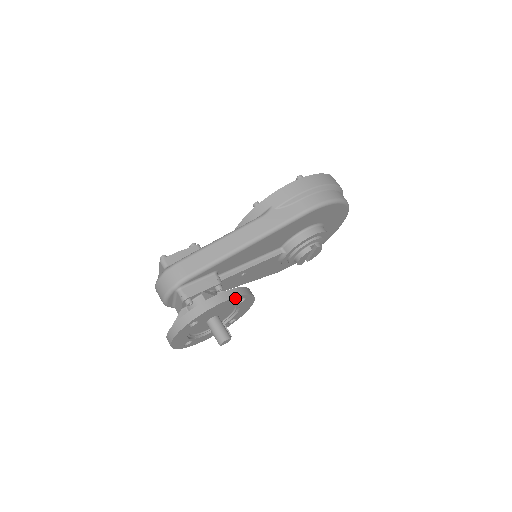
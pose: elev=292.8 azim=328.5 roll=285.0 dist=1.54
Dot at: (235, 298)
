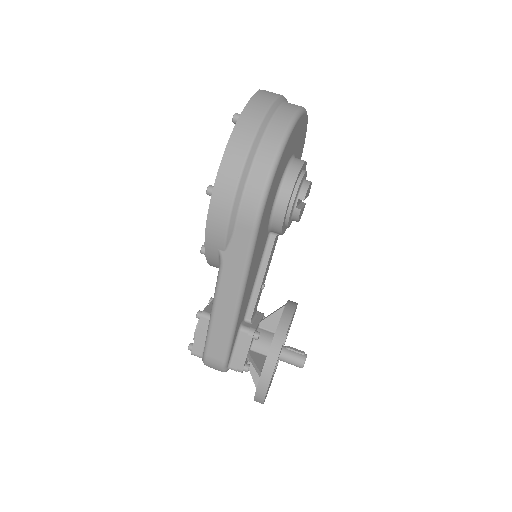
Dot at: (277, 359)
